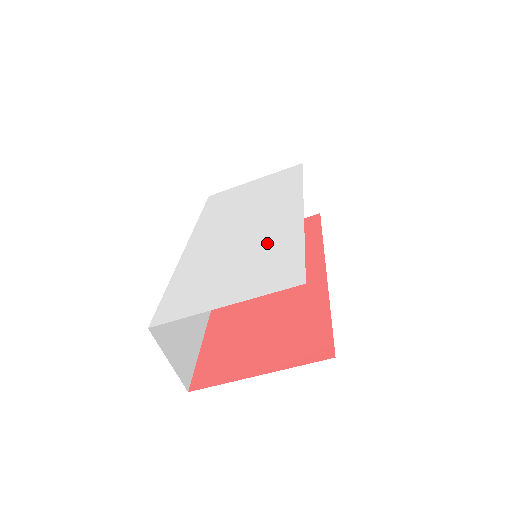
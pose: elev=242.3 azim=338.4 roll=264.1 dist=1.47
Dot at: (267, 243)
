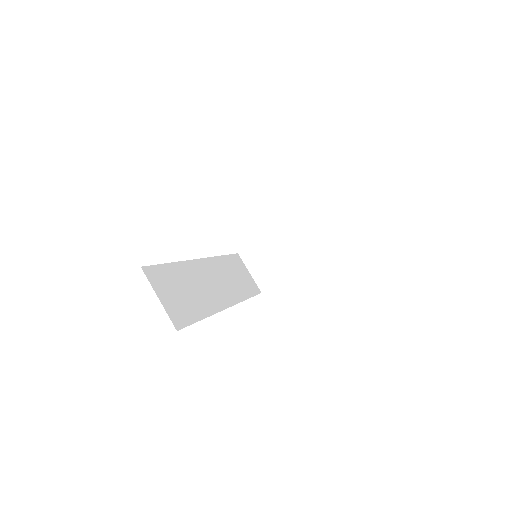
Dot at: occluded
